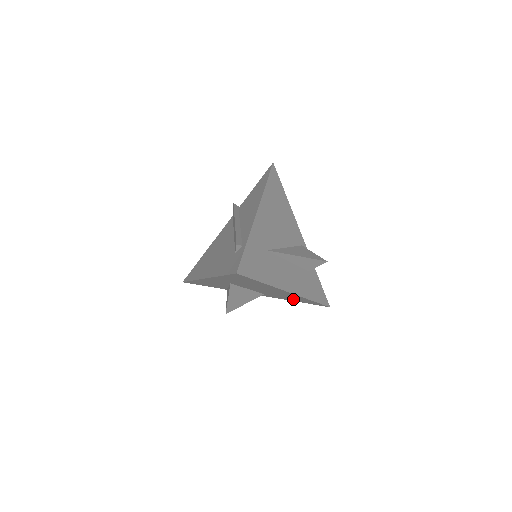
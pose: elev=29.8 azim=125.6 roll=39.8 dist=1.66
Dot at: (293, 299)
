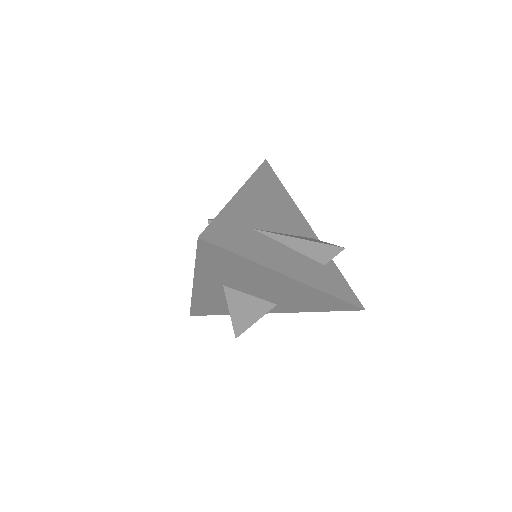
Dot at: (313, 304)
